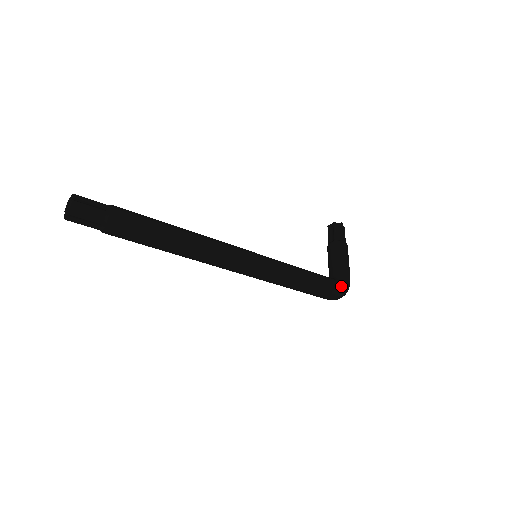
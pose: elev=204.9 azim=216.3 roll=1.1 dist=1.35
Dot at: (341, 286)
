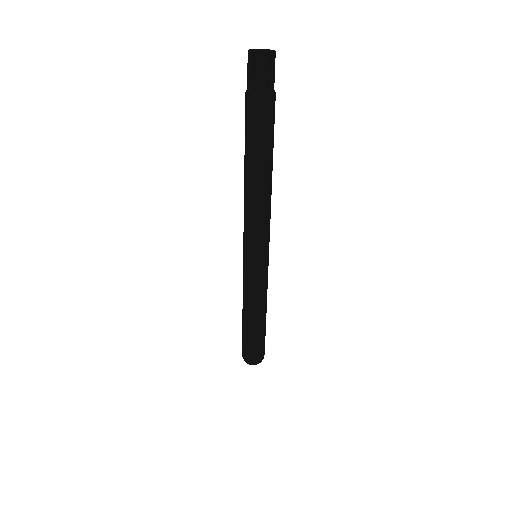
Dot at: occluded
